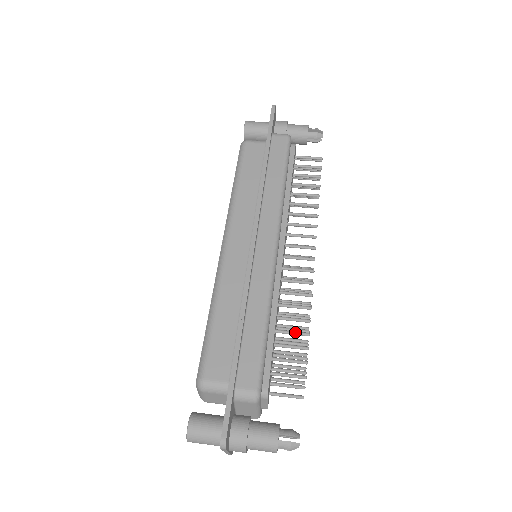
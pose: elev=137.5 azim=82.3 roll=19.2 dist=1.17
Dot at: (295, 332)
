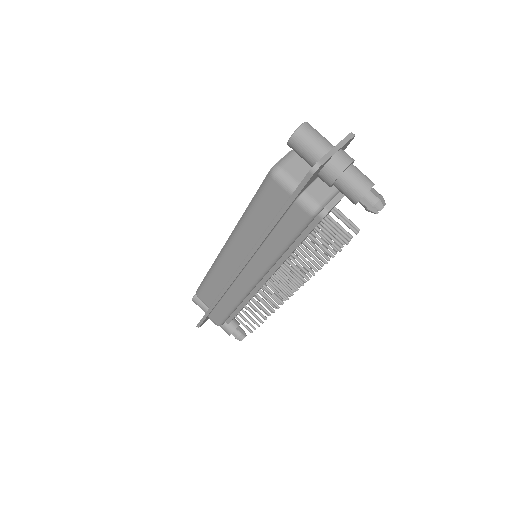
Dot at: (255, 316)
